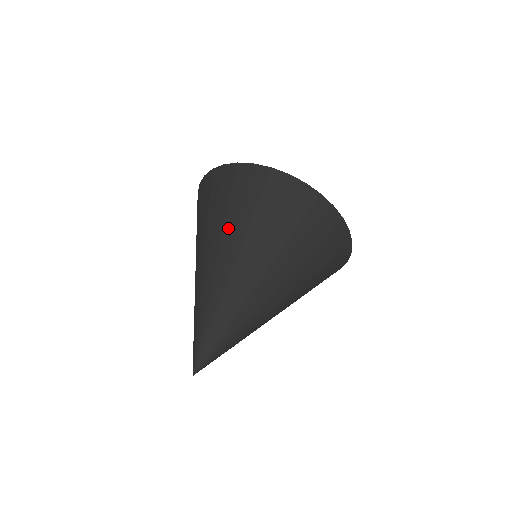
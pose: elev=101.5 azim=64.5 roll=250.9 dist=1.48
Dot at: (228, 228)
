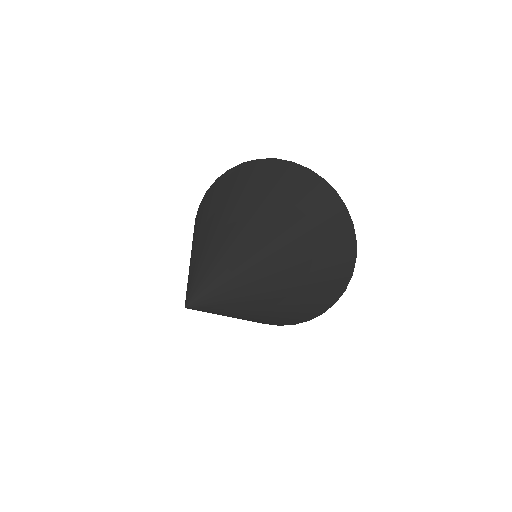
Dot at: (223, 200)
